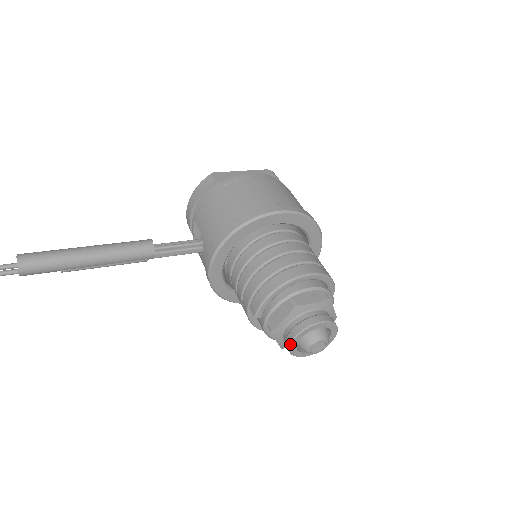
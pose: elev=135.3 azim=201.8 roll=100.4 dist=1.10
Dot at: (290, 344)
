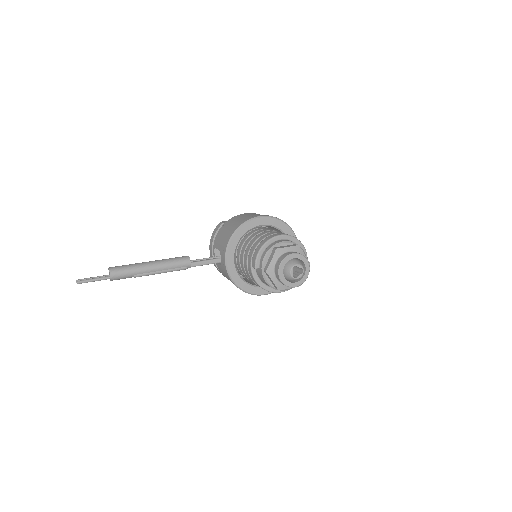
Dot at: (278, 272)
